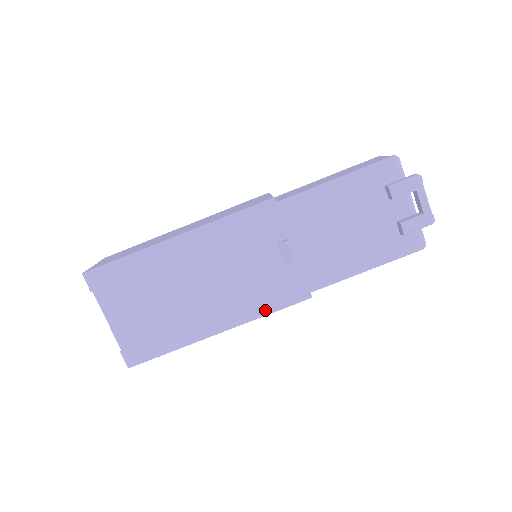
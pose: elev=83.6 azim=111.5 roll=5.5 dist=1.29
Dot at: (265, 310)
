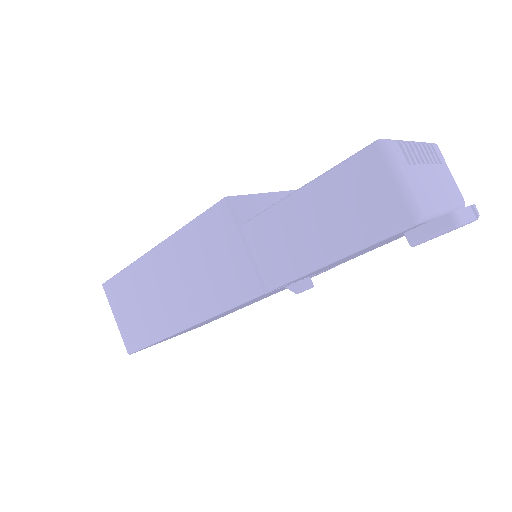
Dot at: occluded
